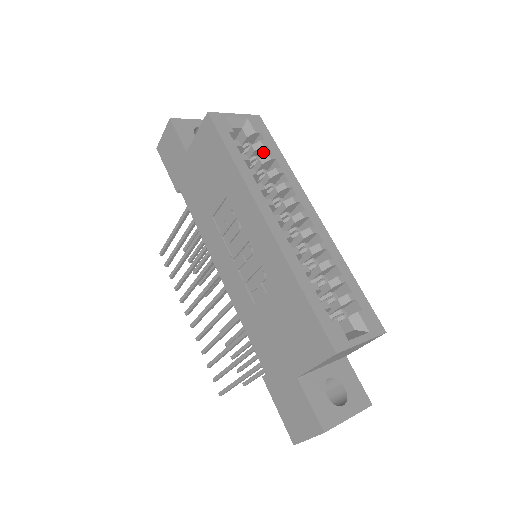
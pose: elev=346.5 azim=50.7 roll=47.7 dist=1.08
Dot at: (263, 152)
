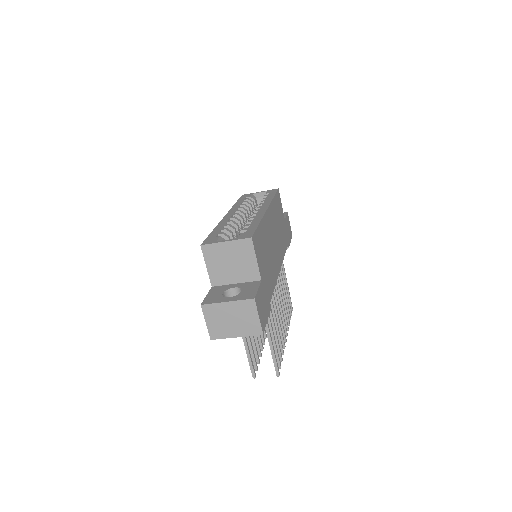
Dot at: occluded
